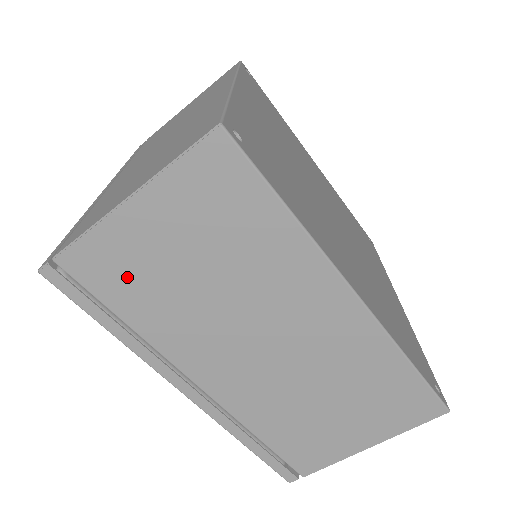
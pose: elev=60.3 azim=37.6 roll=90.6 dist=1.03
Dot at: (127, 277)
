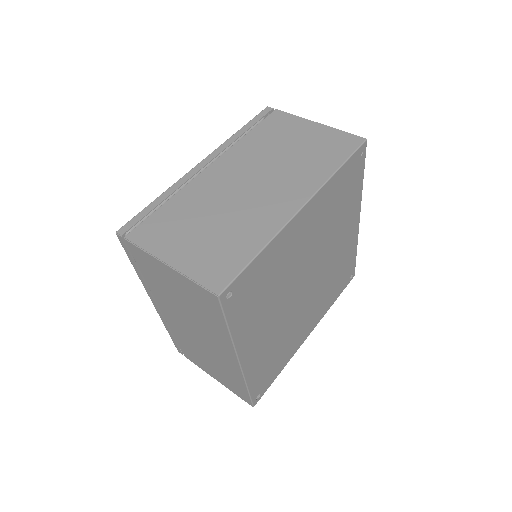
Dot at: (151, 271)
